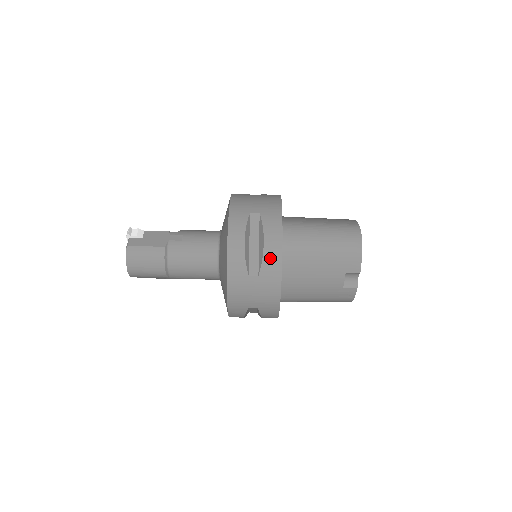
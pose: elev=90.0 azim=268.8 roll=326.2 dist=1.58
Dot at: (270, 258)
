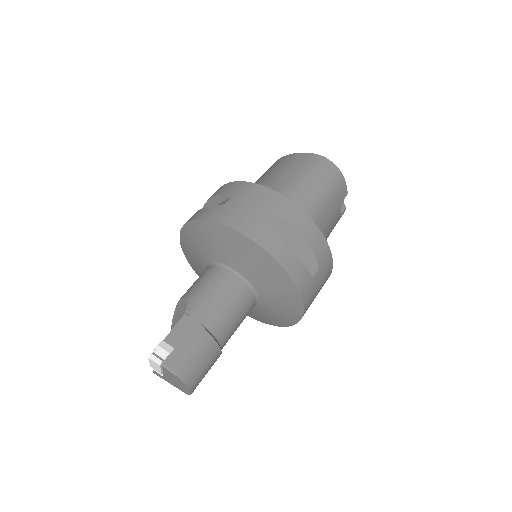
Dot at: (317, 245)
